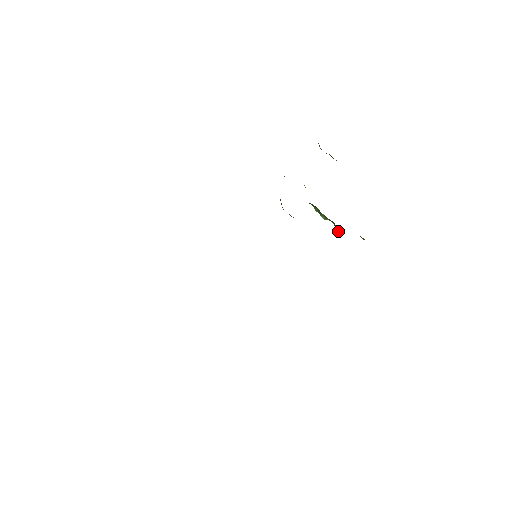
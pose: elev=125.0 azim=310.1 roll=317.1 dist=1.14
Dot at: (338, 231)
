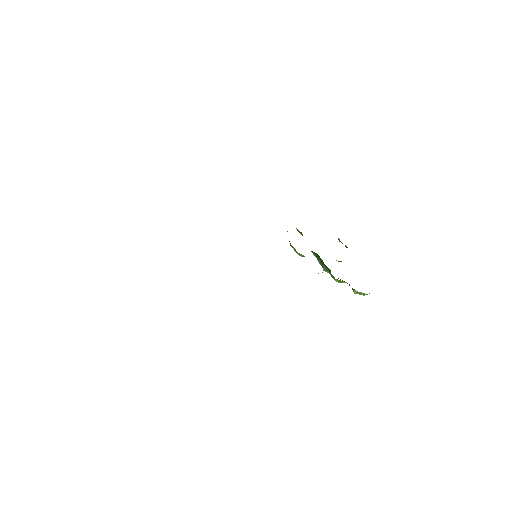
Dot at: (332, 275)
